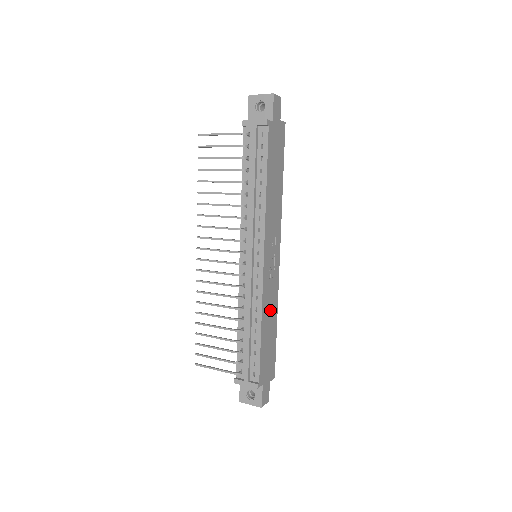
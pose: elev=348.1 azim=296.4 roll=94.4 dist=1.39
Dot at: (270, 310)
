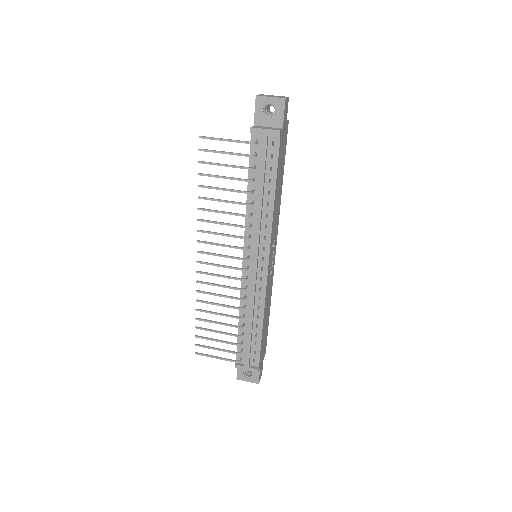
Dot at: (268, 303)
